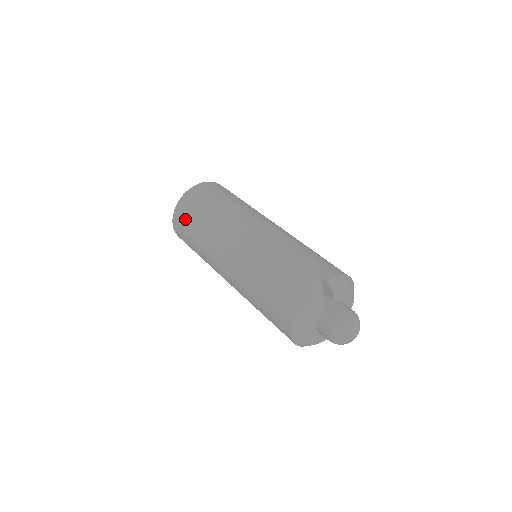
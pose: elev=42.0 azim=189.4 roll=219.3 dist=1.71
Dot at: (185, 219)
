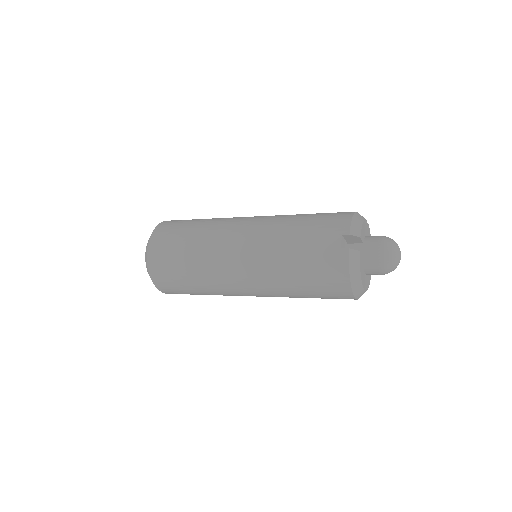
Dot at: (169, 278)
